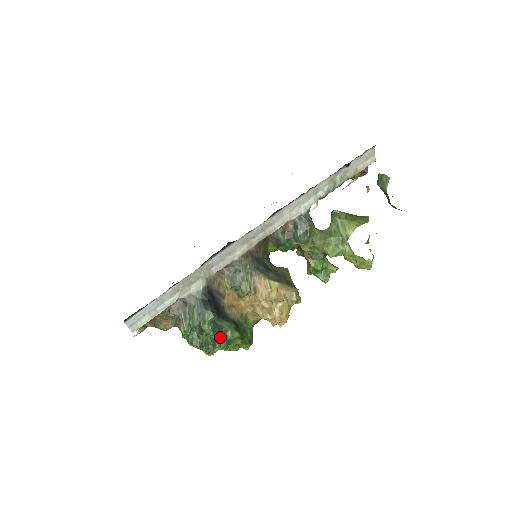
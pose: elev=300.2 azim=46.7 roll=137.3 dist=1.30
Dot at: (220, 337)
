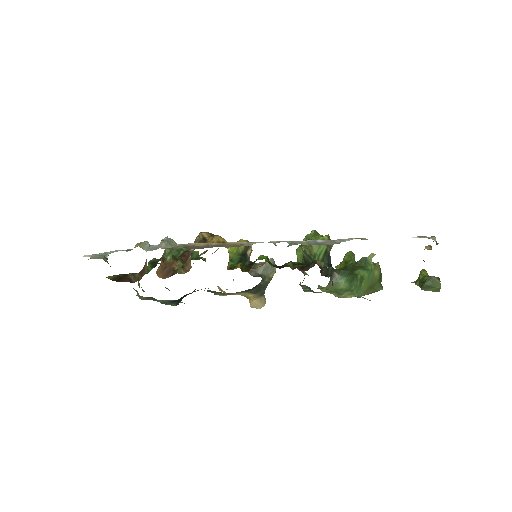
Dot at: occluded
